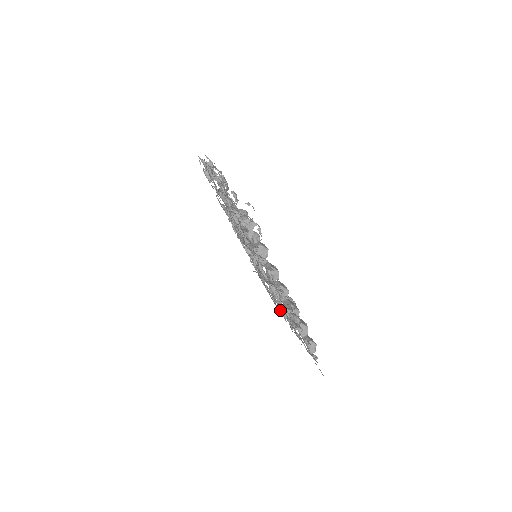
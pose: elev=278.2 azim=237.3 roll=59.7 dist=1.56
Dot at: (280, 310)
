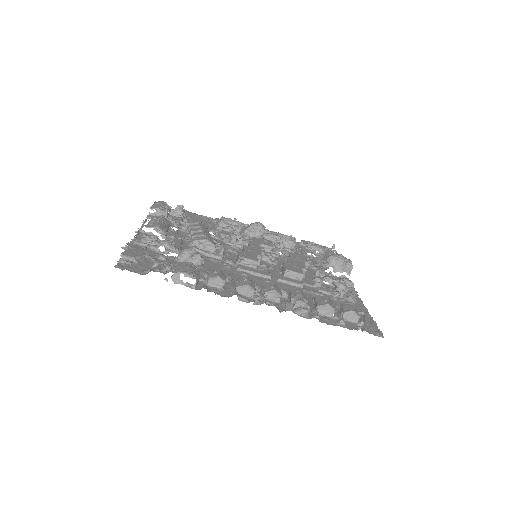
Dot at: (329, 275)
